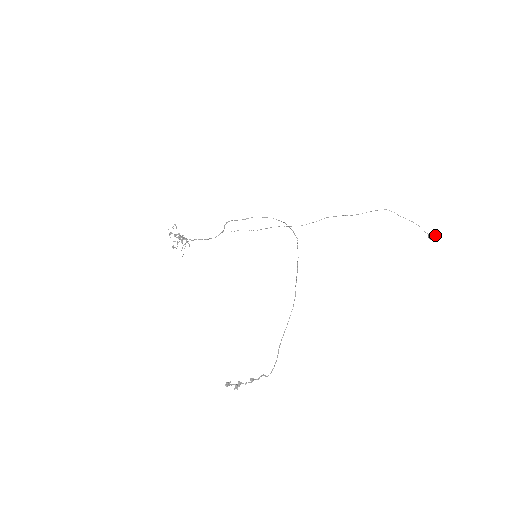
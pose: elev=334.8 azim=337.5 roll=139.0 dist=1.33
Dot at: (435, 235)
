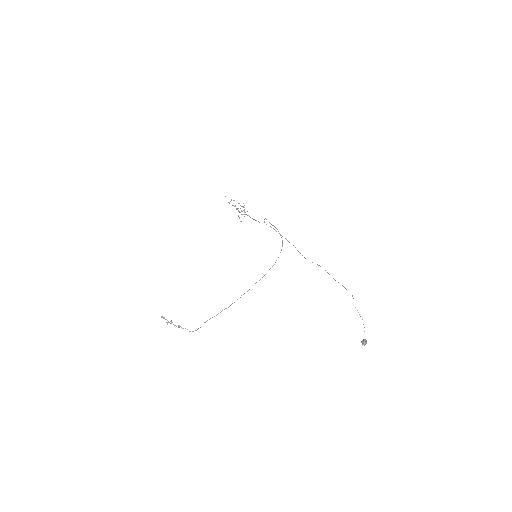
Dot at: (364, 343)
